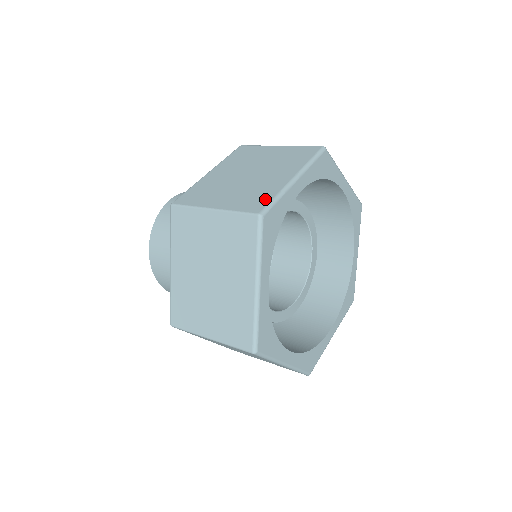
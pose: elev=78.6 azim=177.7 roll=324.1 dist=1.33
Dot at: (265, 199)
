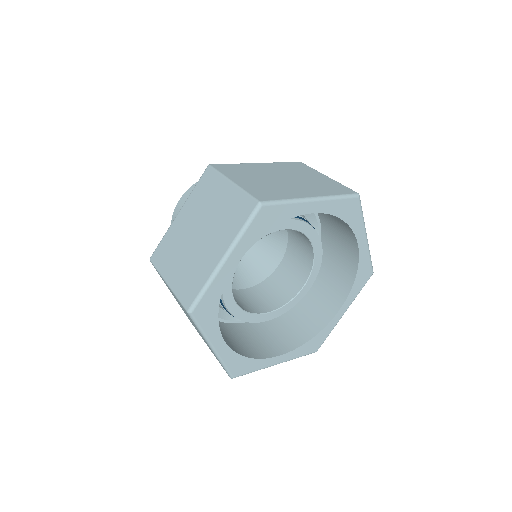
Dot at: (196, 289)
